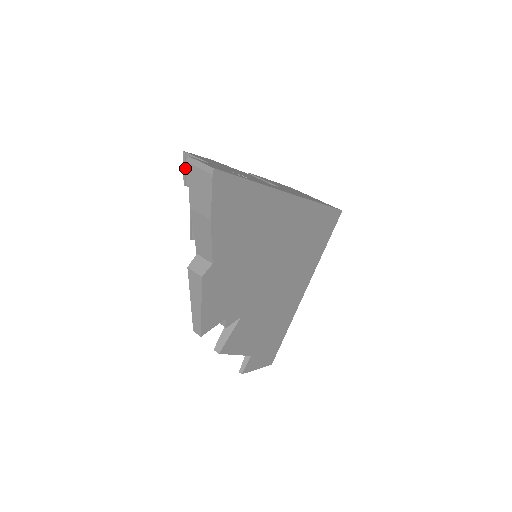
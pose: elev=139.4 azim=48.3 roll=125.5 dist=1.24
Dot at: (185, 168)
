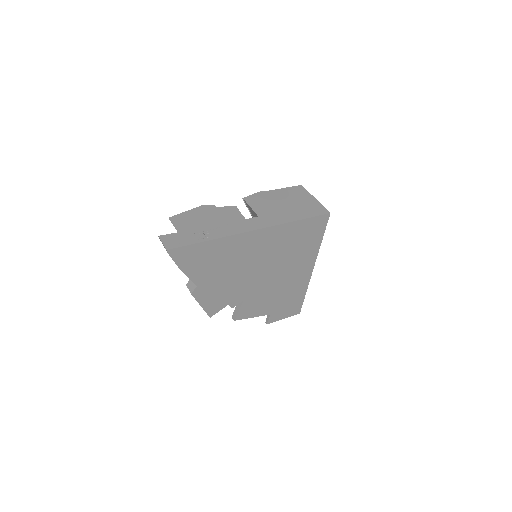
Dot at: (174, 226)
